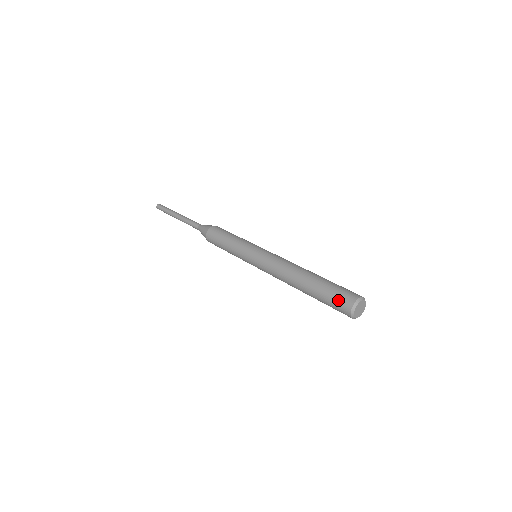
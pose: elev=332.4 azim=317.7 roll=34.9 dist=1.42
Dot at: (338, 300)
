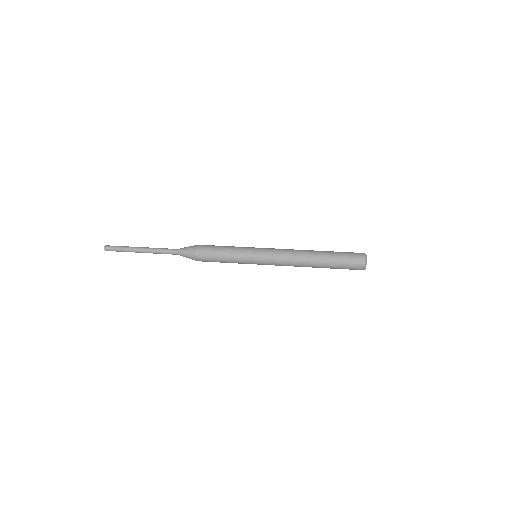
Dot at: (352, 263)
